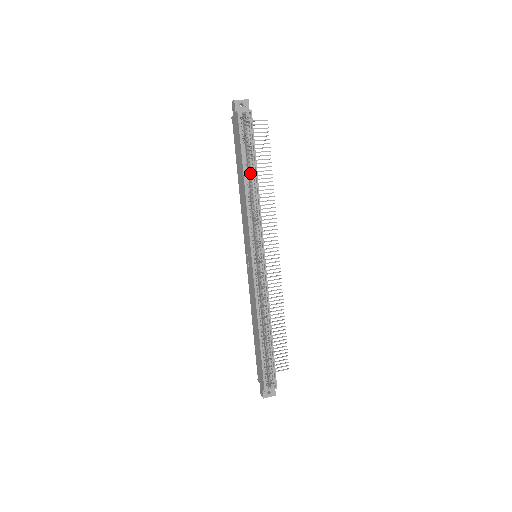
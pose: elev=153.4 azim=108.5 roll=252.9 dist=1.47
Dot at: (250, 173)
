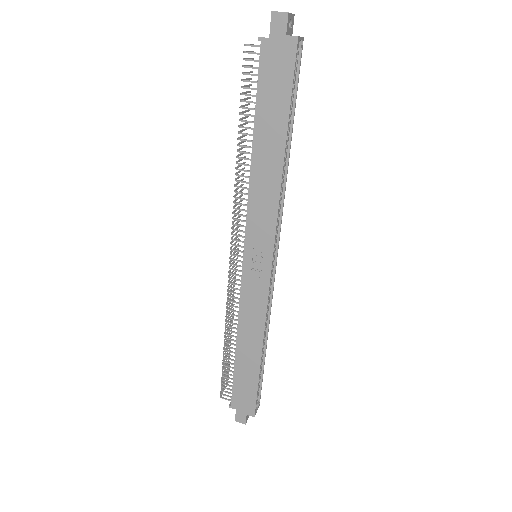
Dot at: occluded
